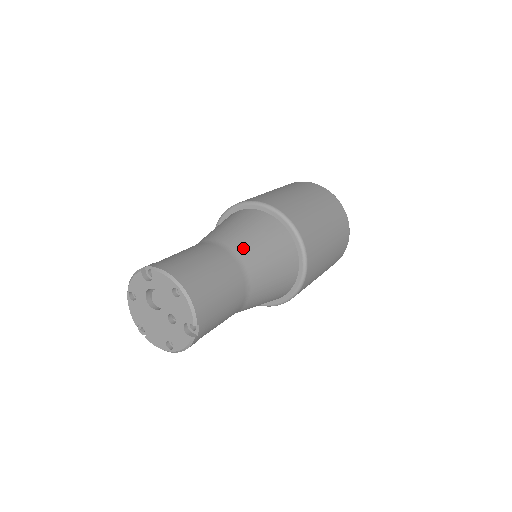
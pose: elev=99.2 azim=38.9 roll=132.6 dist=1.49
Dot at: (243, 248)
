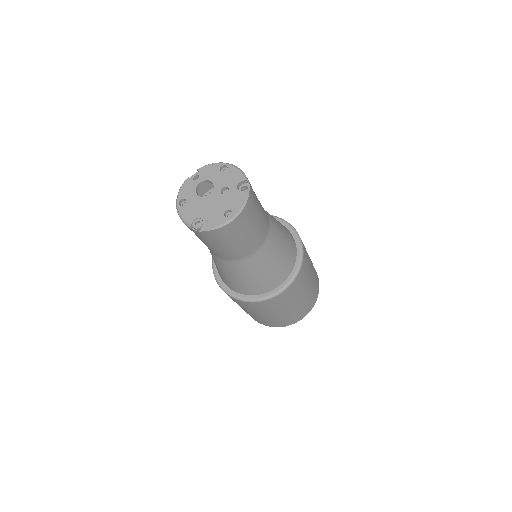
Dot at: occluded
